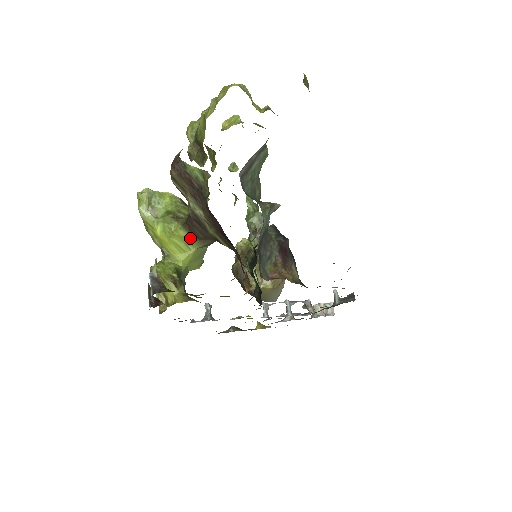
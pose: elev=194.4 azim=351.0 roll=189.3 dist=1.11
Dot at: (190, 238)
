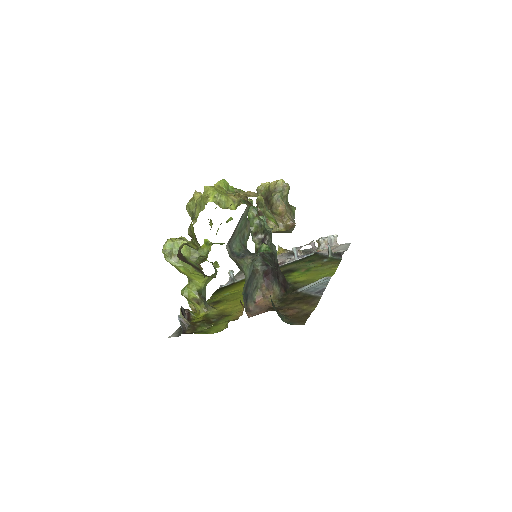
Dot at: (202, 275)
